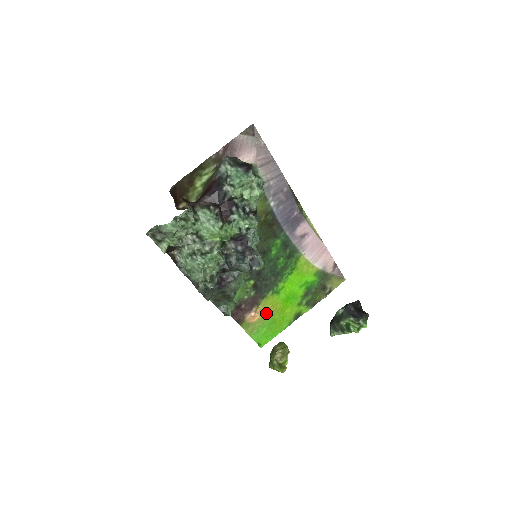
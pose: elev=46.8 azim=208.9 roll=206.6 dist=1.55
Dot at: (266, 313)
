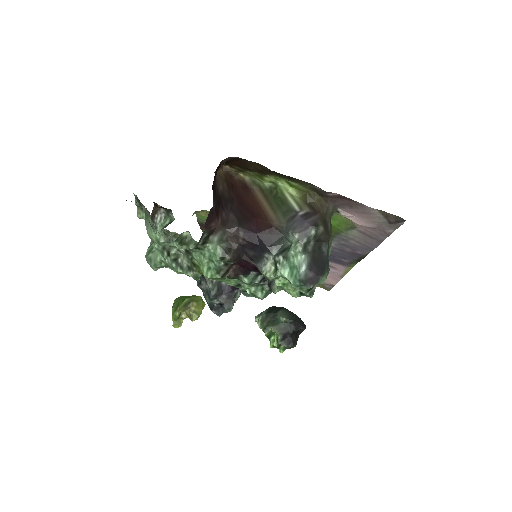
Dot at: occluded
